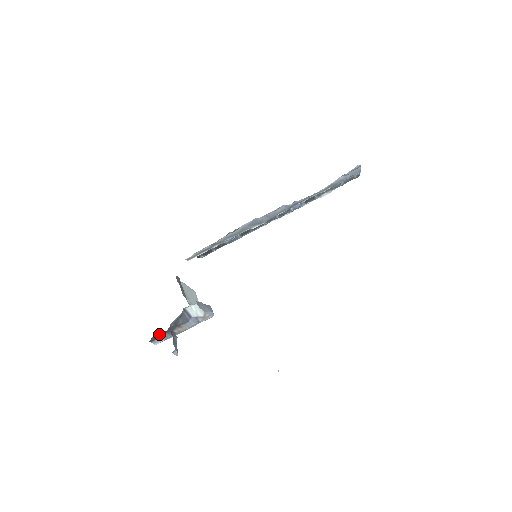
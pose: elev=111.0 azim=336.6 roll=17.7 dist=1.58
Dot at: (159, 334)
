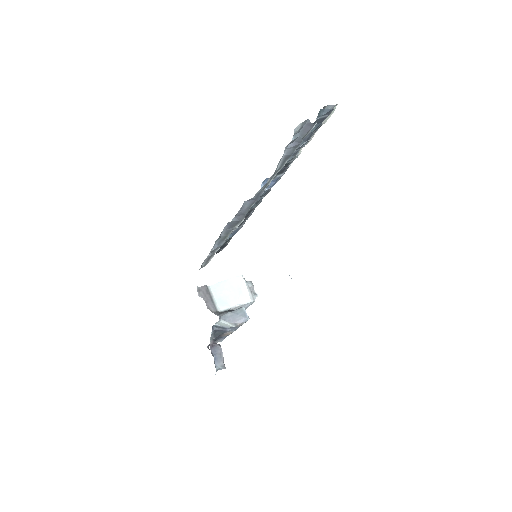
Dot at: occluded
